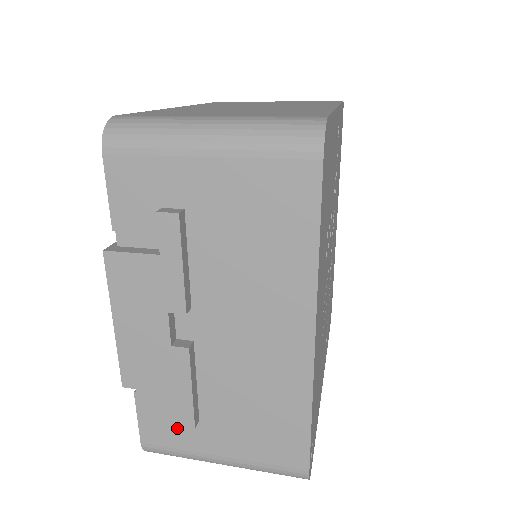
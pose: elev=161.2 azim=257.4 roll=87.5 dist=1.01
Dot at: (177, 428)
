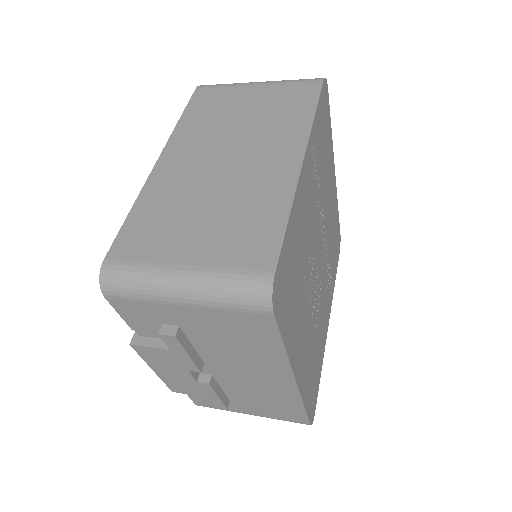
Dot at: occluded
